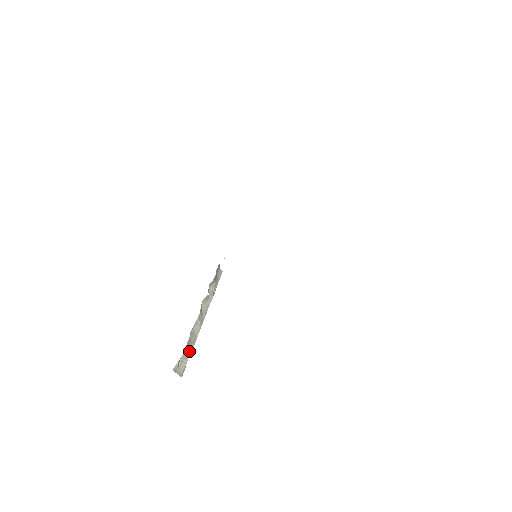
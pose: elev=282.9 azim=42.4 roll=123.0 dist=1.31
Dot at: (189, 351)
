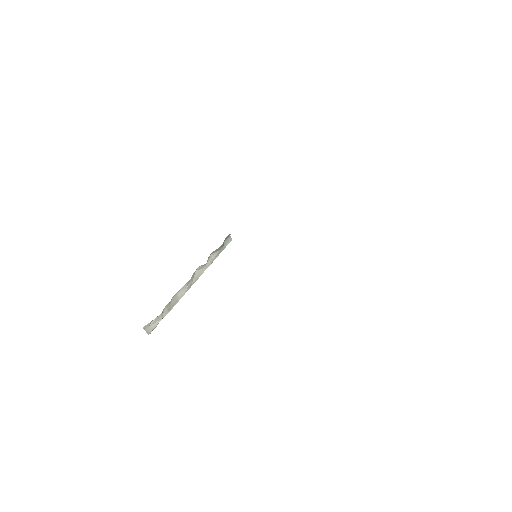
Dot at: (165, 313)
